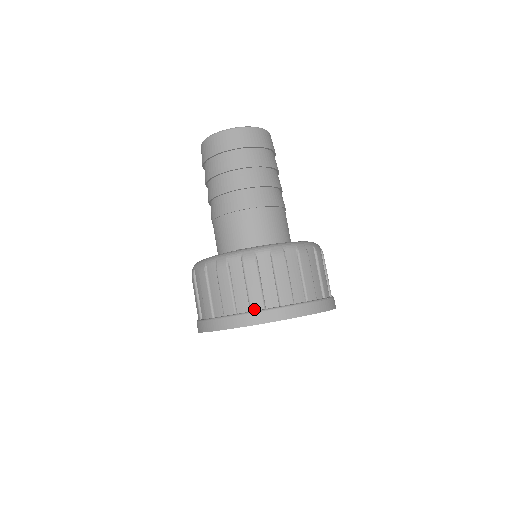
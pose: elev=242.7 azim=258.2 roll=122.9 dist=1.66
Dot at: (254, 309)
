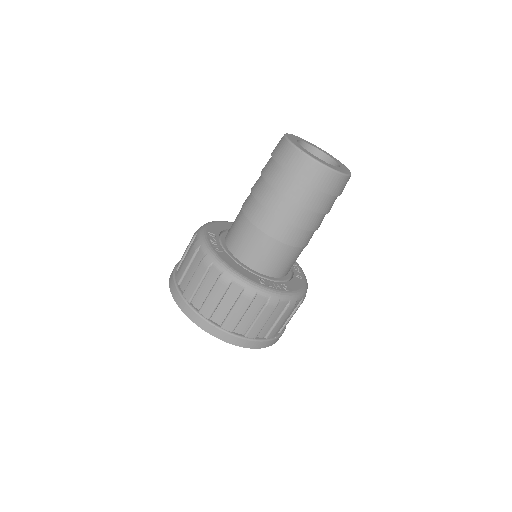
Dot at: (249, 336)
